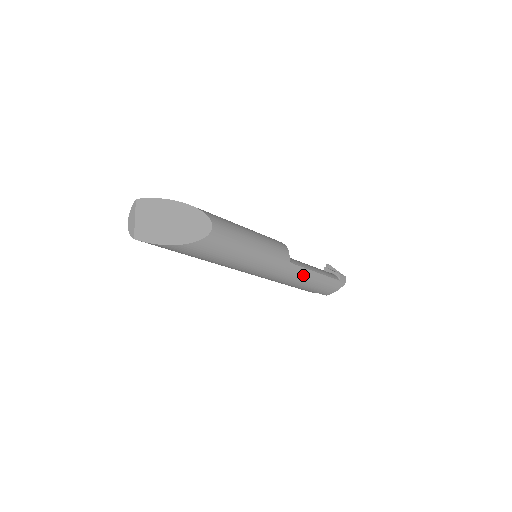
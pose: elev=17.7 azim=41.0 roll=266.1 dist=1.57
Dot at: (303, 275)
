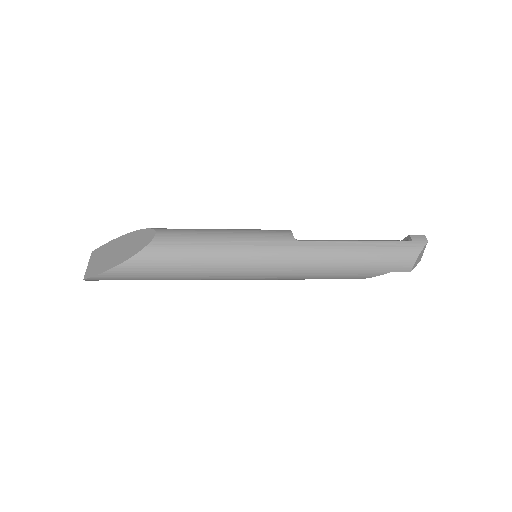
Dot at: (331, 250)
